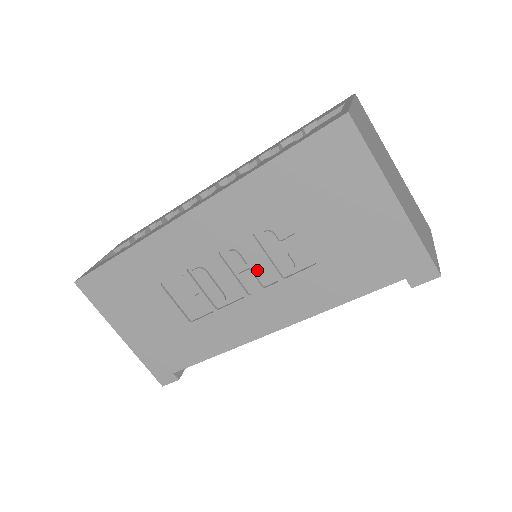
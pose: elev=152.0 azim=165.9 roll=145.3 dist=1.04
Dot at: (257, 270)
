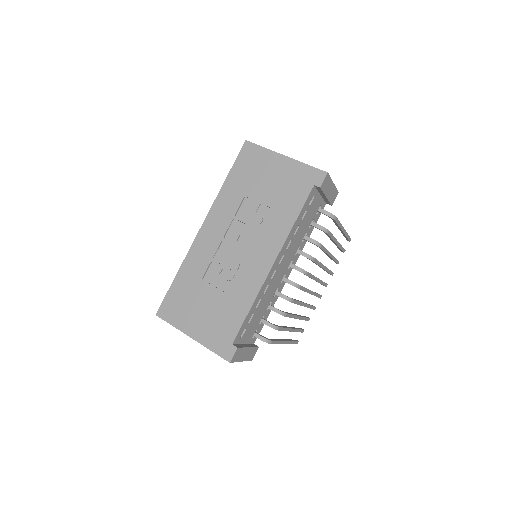
Dot at: (247, 234)
